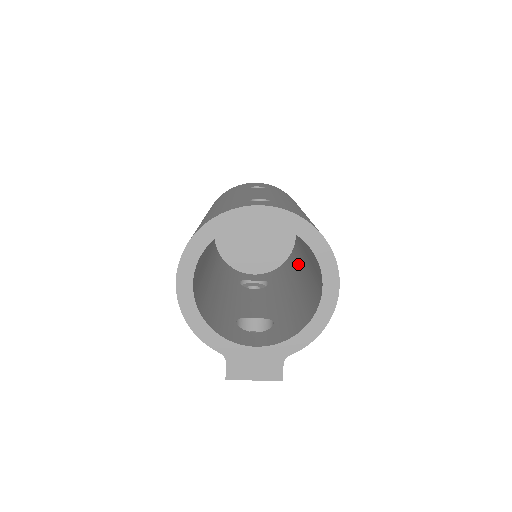
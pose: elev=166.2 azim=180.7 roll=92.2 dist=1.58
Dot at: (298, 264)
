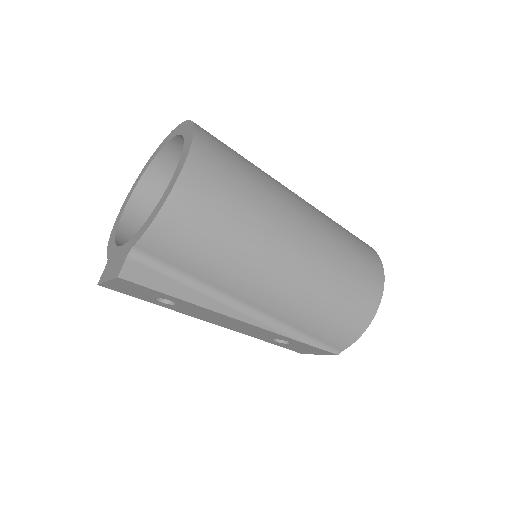
Dot at: occluded
